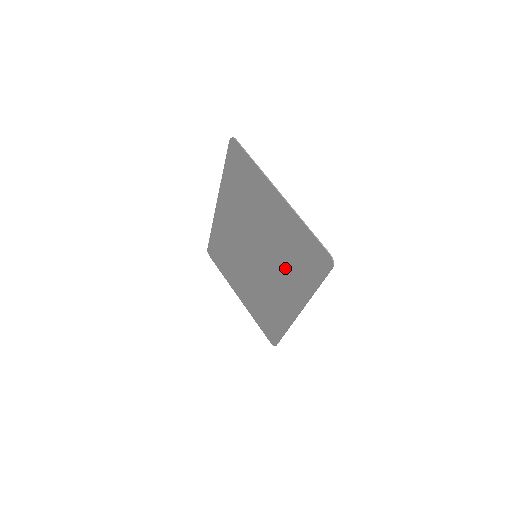
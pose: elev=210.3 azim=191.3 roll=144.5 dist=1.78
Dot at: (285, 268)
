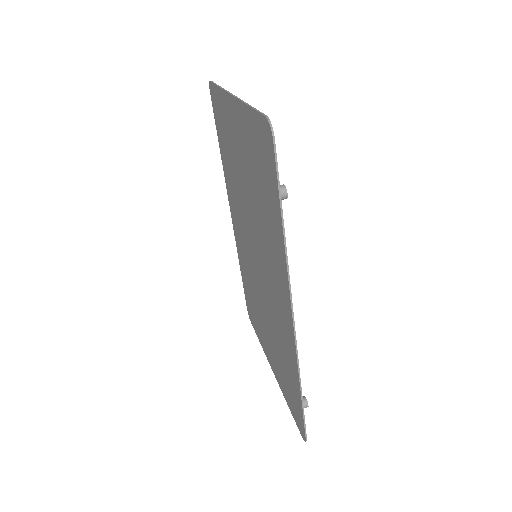
Dot at: (265, 233)
